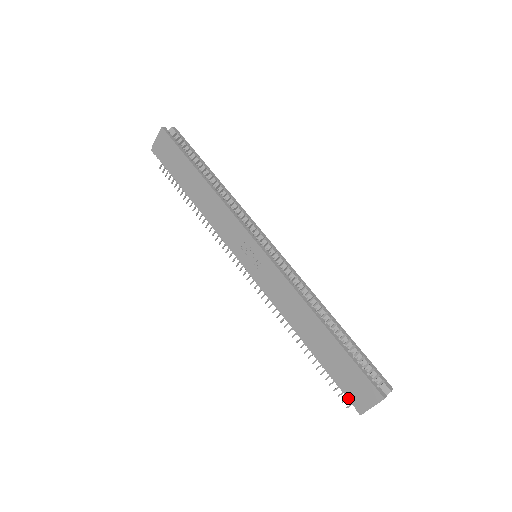
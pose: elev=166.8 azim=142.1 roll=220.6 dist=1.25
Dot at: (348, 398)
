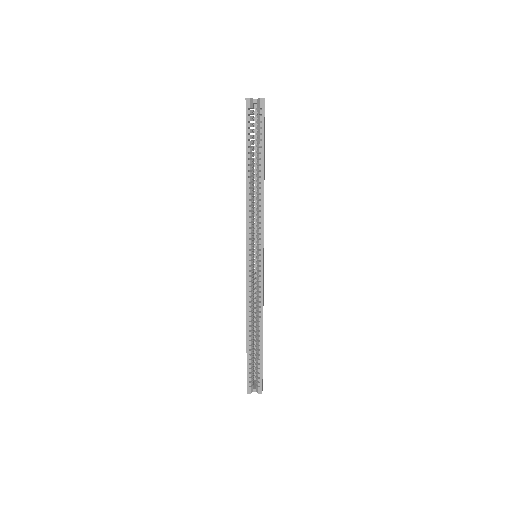
Dot at: occluded
